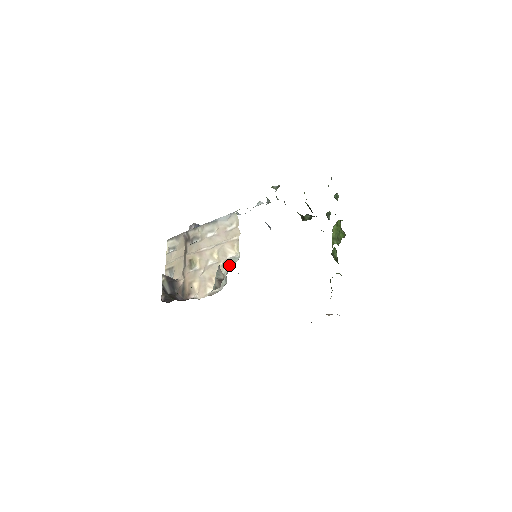
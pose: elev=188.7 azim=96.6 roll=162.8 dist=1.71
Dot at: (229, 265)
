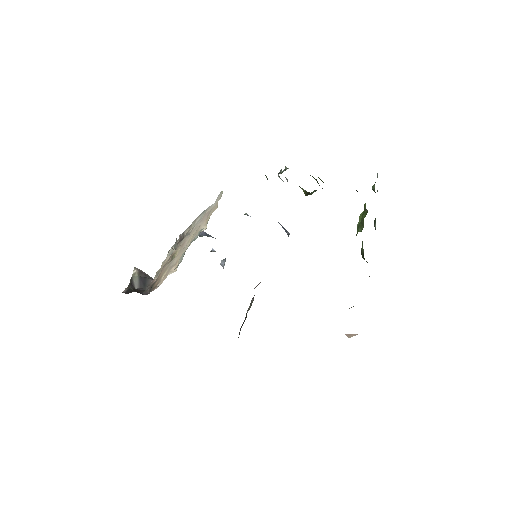
Dot at: (194, 239)
